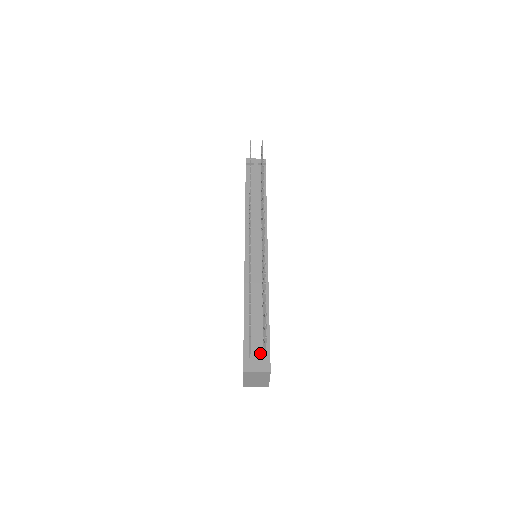
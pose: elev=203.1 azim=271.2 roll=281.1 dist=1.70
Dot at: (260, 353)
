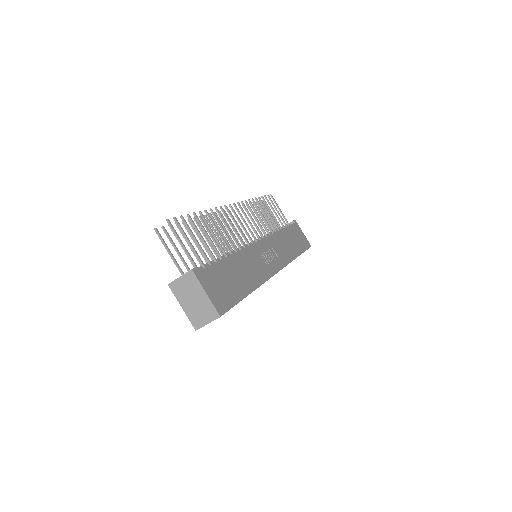
Dot at: occluded
